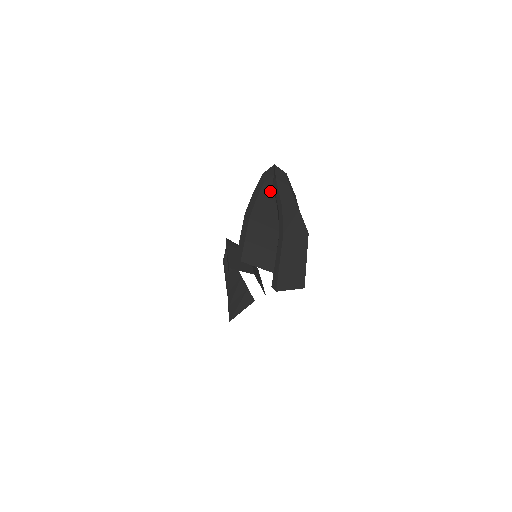
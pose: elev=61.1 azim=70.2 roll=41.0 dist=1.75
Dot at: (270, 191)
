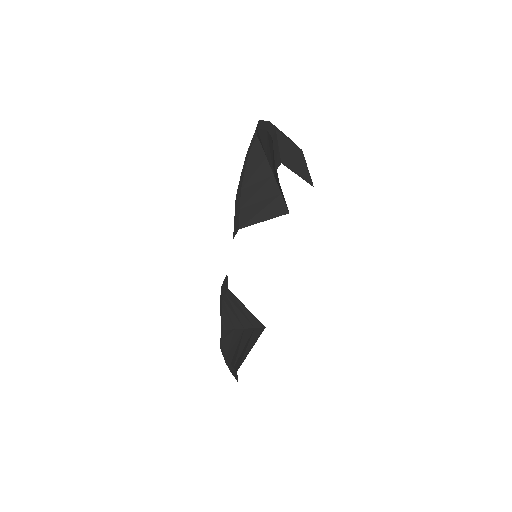
Dot at: (256, 151)
